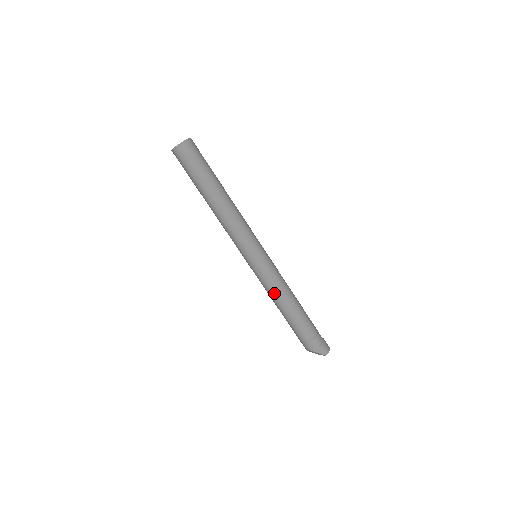
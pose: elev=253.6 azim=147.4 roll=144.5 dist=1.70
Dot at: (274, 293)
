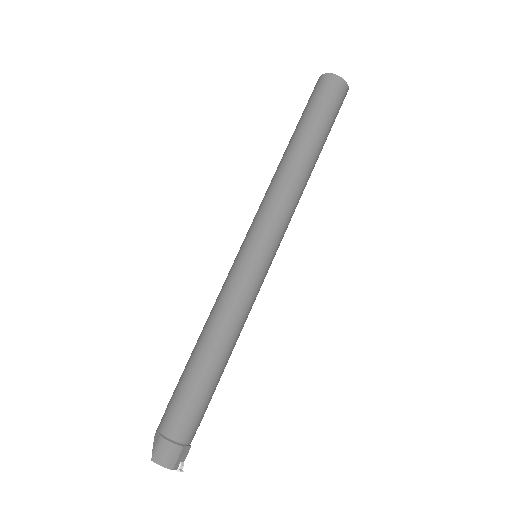
Dot at: (213, 308)
